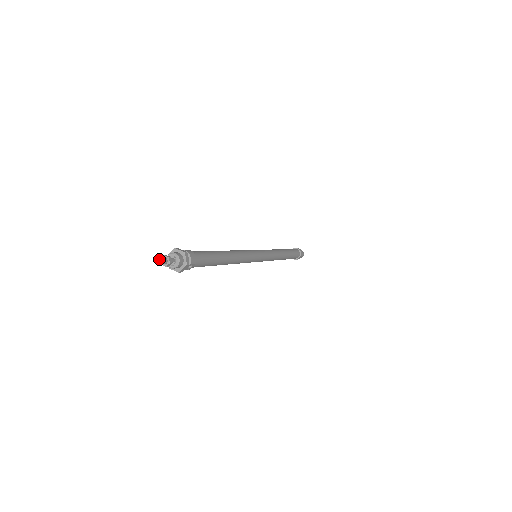
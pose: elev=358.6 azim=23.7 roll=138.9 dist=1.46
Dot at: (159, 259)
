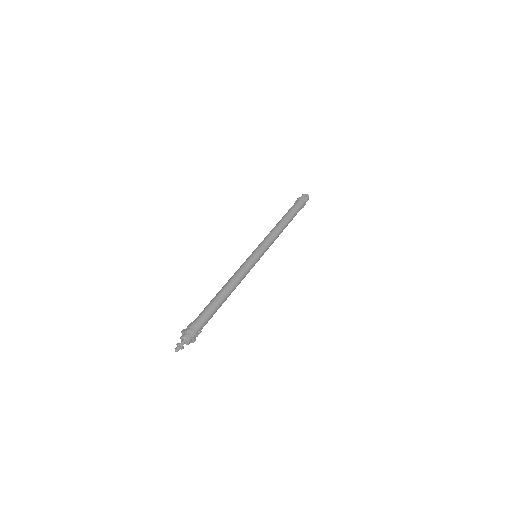
Dot at: occluded
